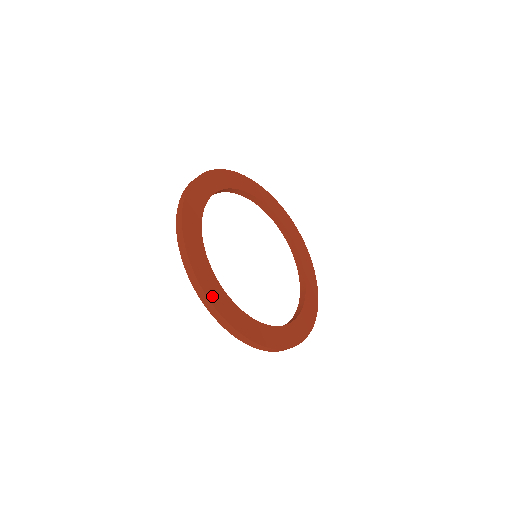
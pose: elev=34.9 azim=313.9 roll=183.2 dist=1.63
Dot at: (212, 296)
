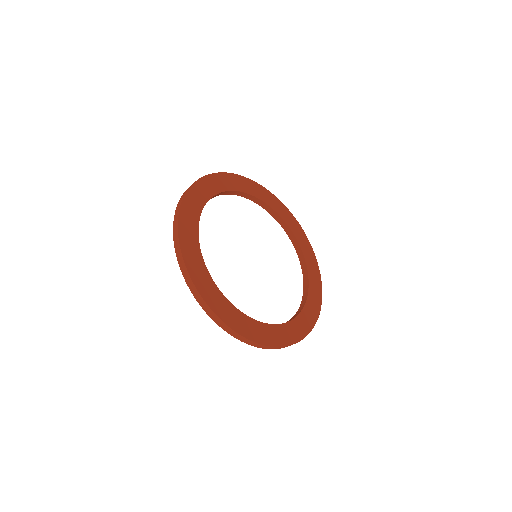
Dot at: (185, 249)
